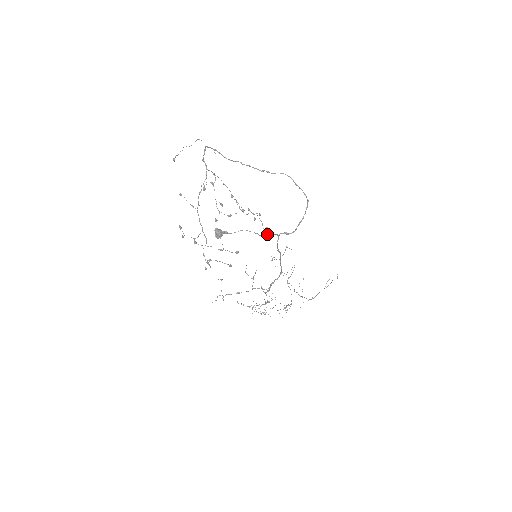
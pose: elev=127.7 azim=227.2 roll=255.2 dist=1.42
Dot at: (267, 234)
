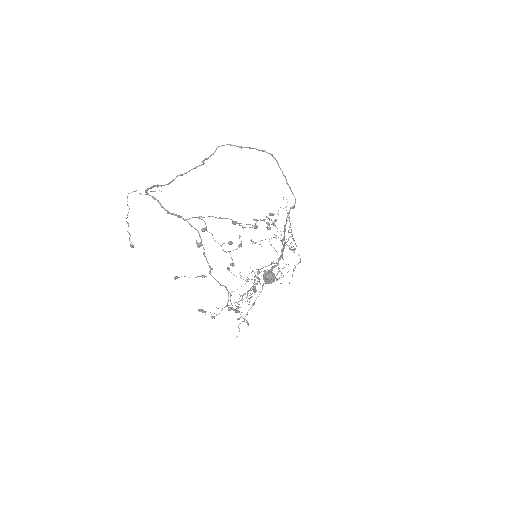
Dot at: (290, 227)
